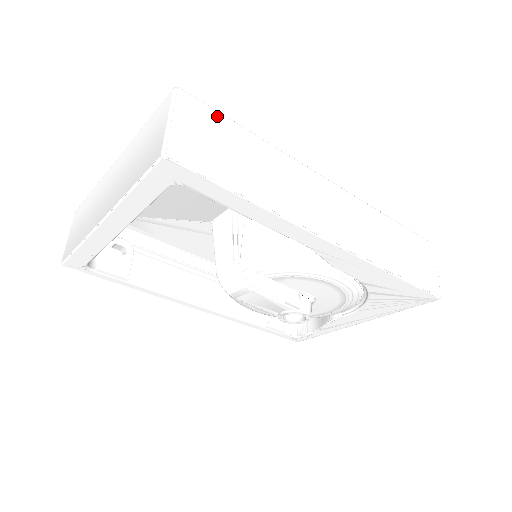
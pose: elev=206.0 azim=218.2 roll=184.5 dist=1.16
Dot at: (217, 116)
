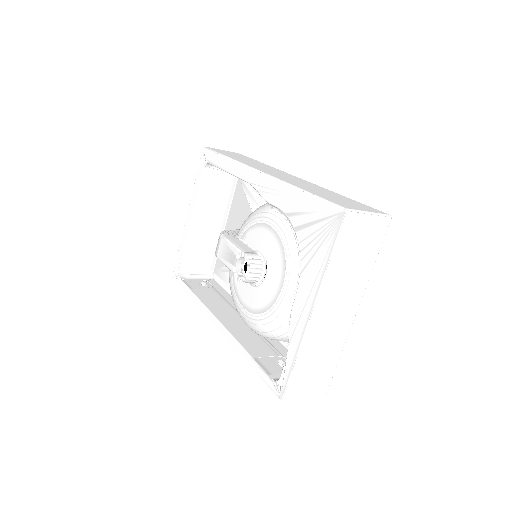
Dot at: (247, 157)
